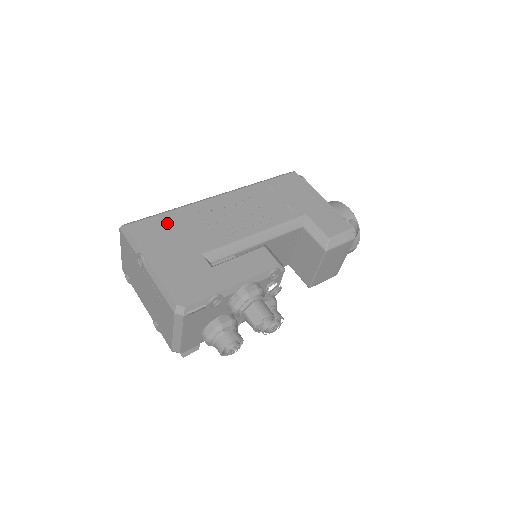
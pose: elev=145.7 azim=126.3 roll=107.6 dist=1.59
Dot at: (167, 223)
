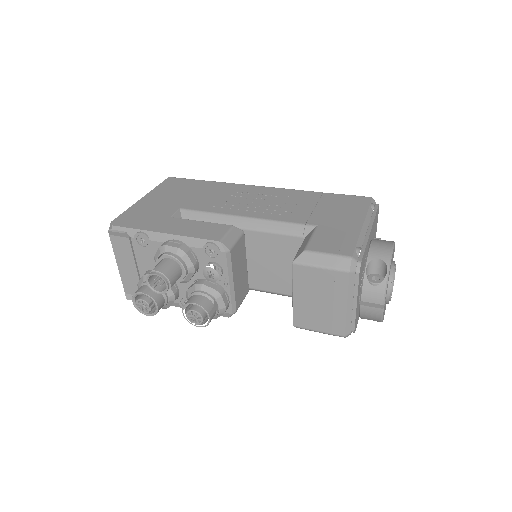
Dot at: (194, 185)
